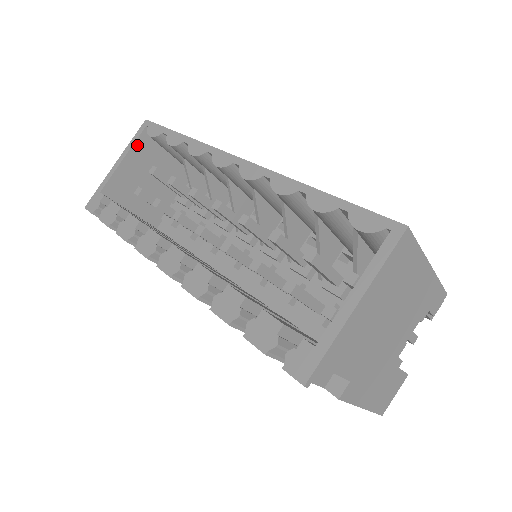
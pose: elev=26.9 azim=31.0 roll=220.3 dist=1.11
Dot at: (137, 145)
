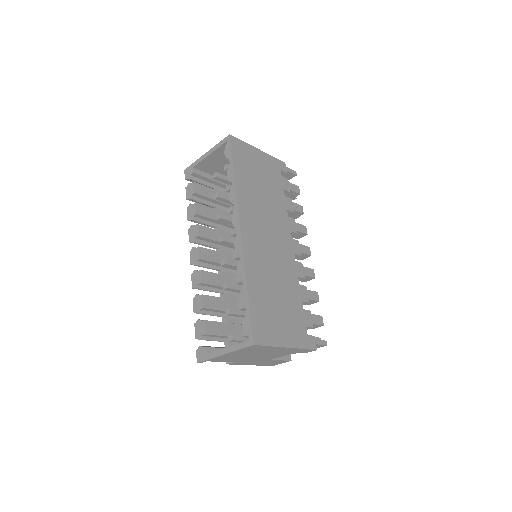
Dot at: (220, 149)
